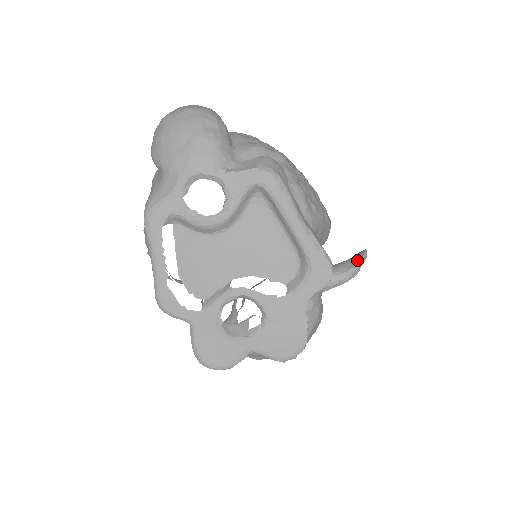
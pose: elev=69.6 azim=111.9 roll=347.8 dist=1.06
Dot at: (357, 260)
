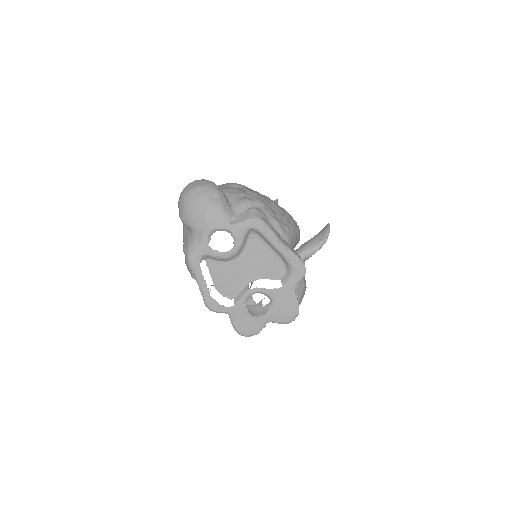
Dot at: (324, 234)
